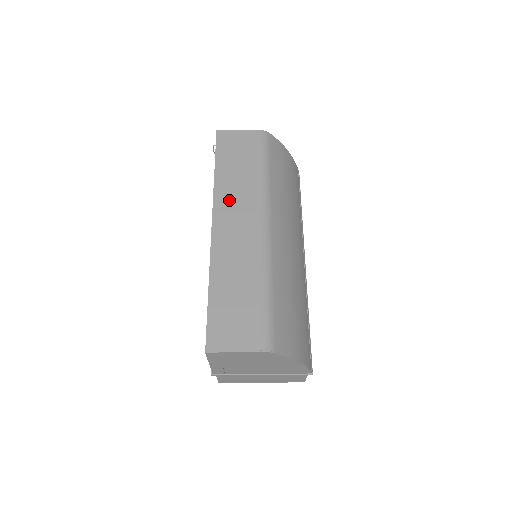
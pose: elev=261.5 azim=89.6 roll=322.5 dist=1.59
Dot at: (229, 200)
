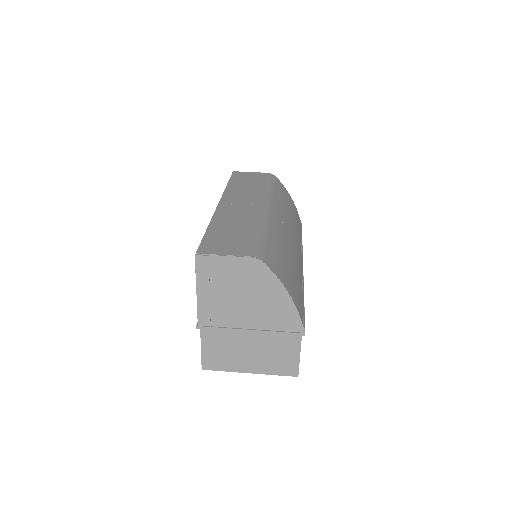
Dot at: (236, 195)
